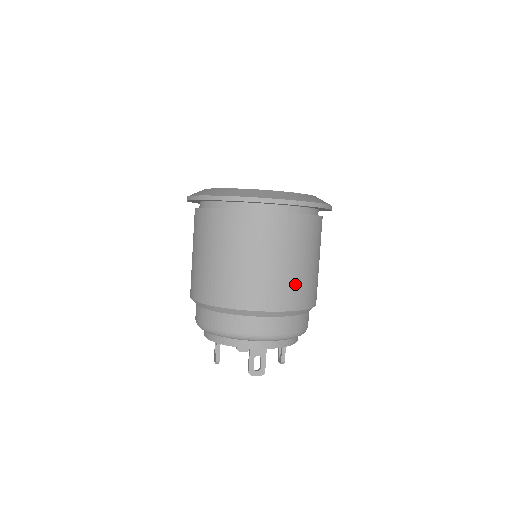
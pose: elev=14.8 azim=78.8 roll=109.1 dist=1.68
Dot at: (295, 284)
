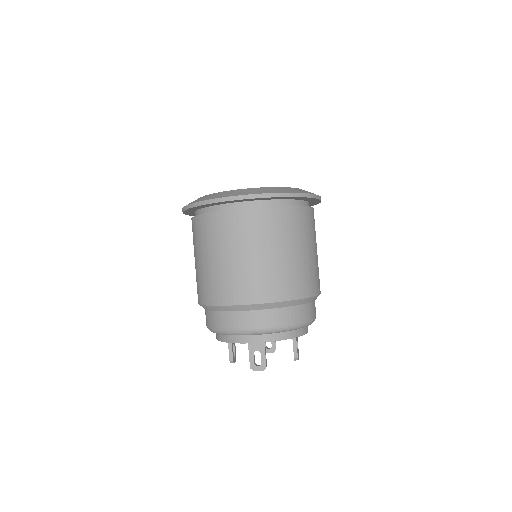
Dot at: (276, 275)
